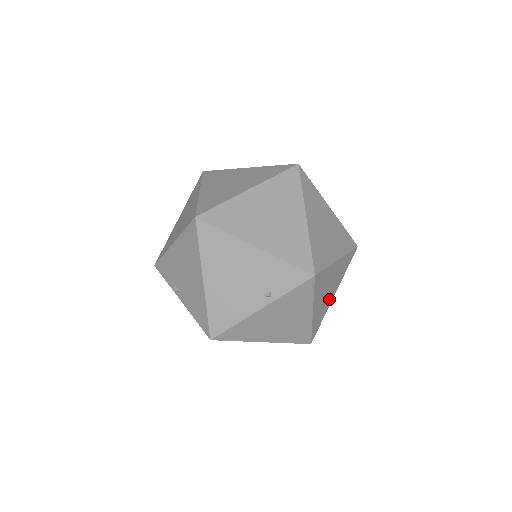
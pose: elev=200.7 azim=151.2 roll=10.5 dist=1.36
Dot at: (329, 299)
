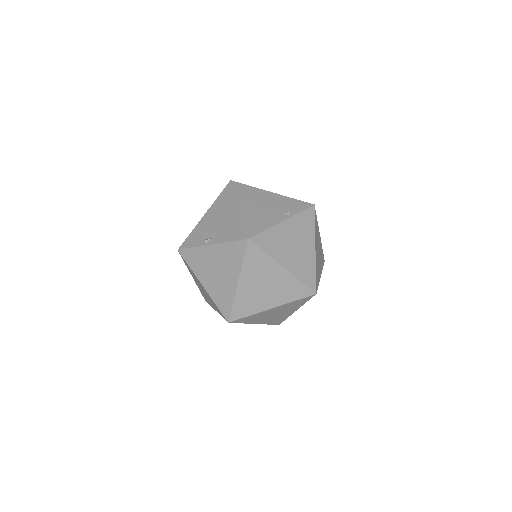
Dot at: (319, 269)
